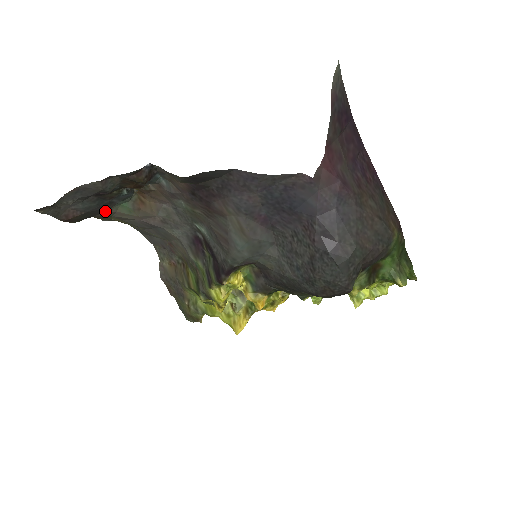
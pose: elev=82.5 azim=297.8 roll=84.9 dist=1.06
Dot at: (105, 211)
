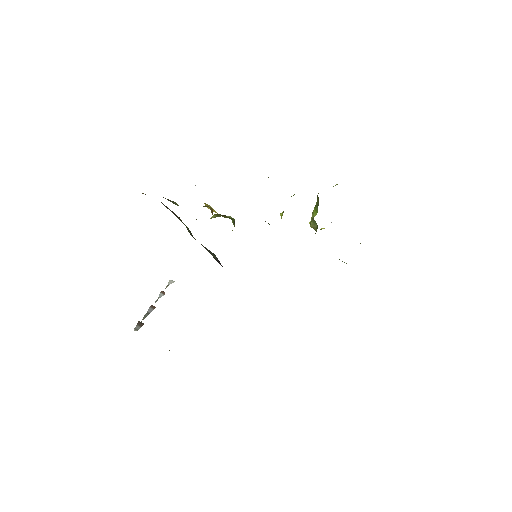
Dot at: occluded
